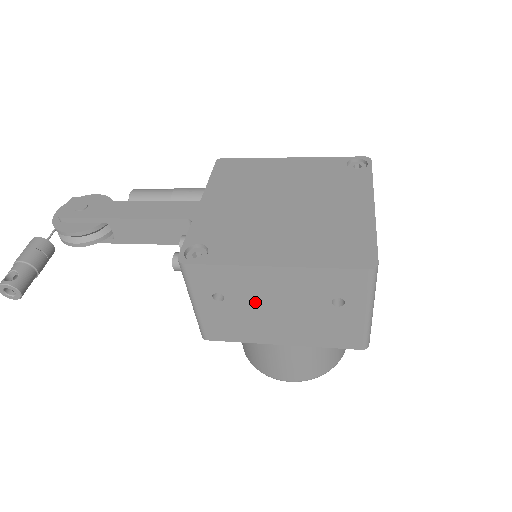
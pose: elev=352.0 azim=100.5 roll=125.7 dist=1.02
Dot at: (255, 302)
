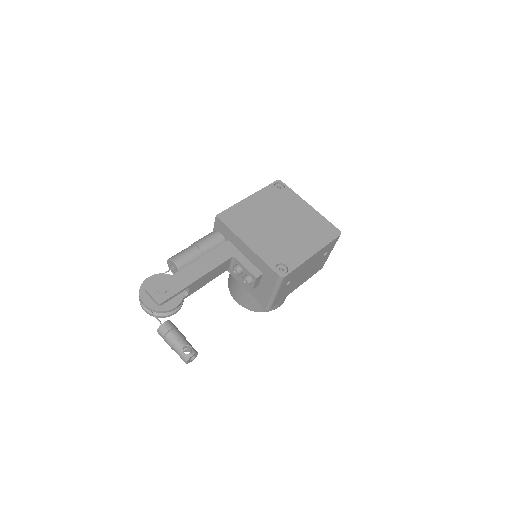
Dot at: (300, 275)
